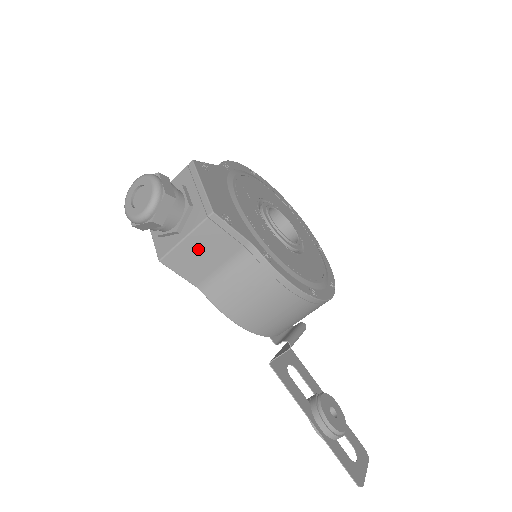
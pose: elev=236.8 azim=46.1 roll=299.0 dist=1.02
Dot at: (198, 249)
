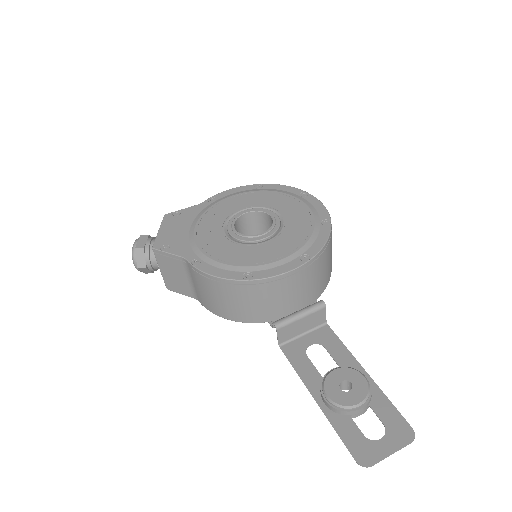
Dot at: (170, 274)
